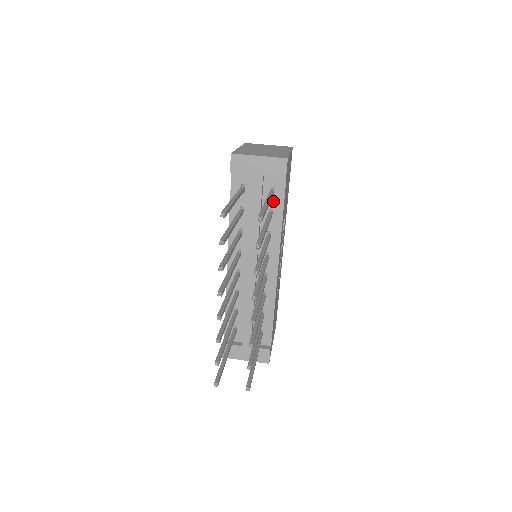
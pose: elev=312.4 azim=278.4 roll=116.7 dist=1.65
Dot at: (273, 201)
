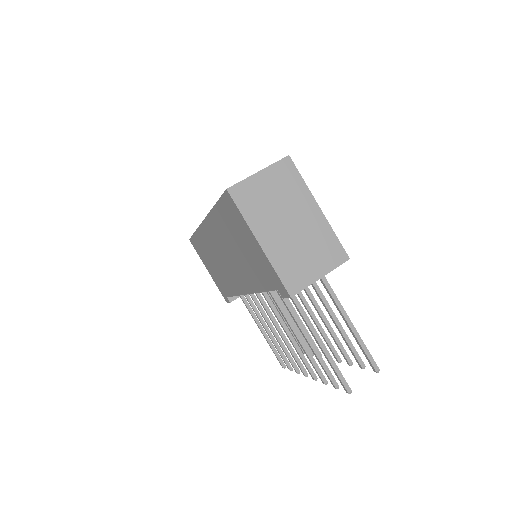
Dot at: occluded
